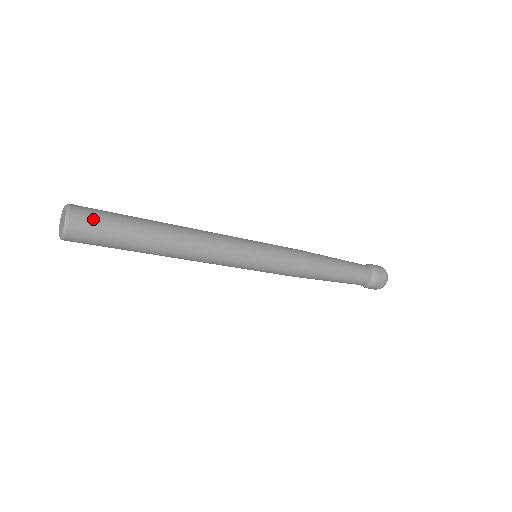
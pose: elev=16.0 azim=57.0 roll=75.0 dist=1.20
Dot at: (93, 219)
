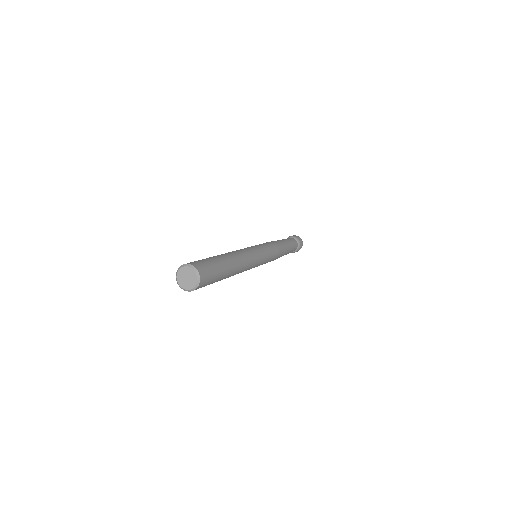
Dot at: (208, 277)
